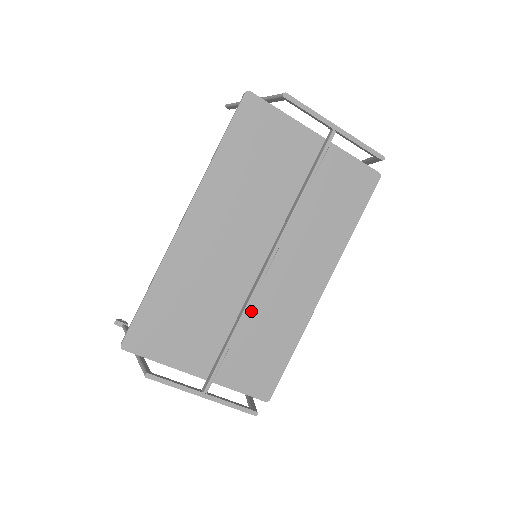
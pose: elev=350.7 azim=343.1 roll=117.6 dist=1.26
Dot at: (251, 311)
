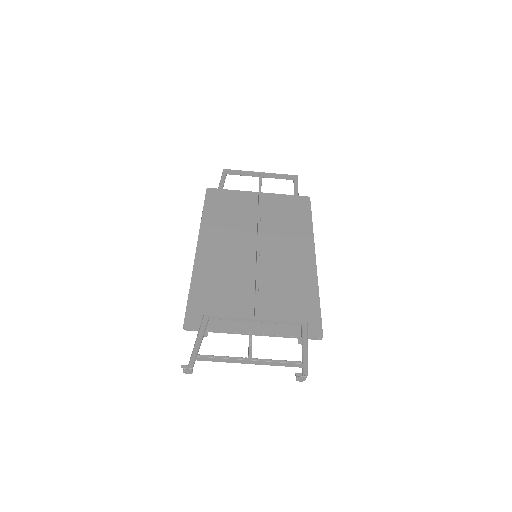
Dot at: (270, 282)
